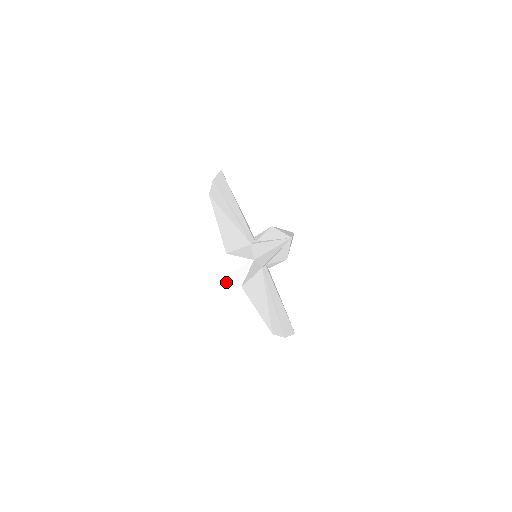
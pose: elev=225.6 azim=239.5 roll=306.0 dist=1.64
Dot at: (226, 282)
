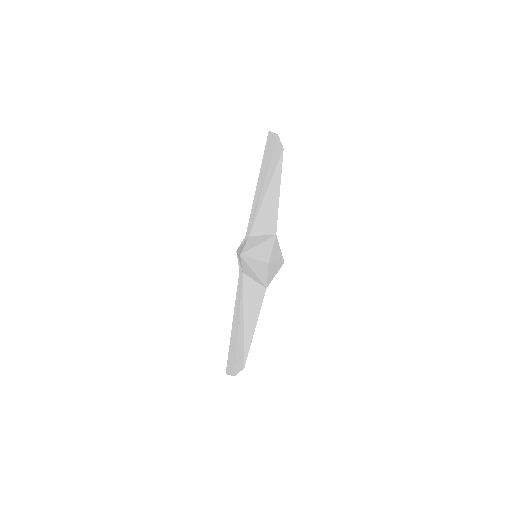
Dot at: (269, 272)
